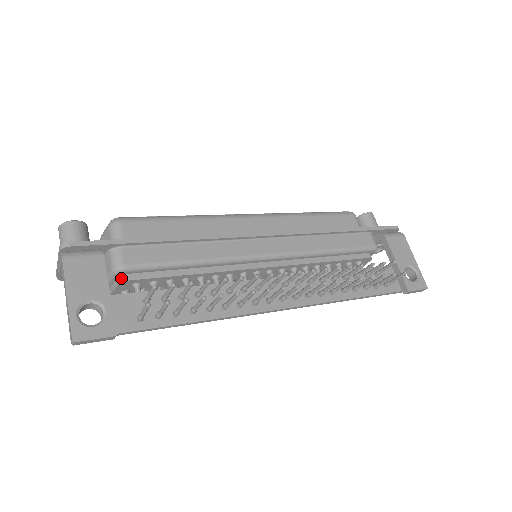
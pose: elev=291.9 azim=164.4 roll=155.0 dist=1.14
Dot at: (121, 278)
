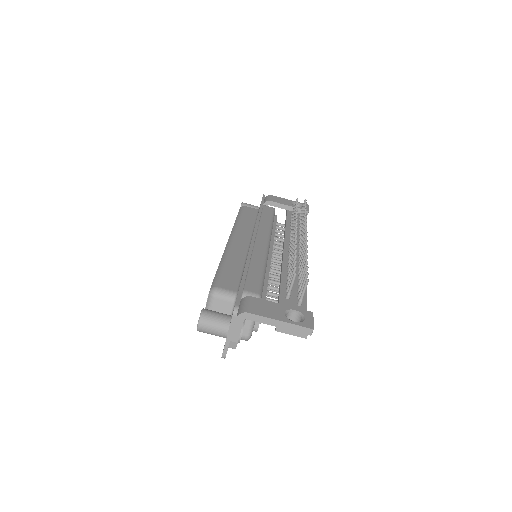
Dot at: occluded
